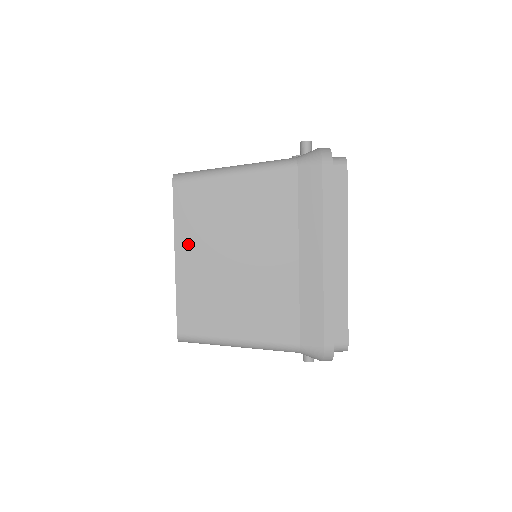
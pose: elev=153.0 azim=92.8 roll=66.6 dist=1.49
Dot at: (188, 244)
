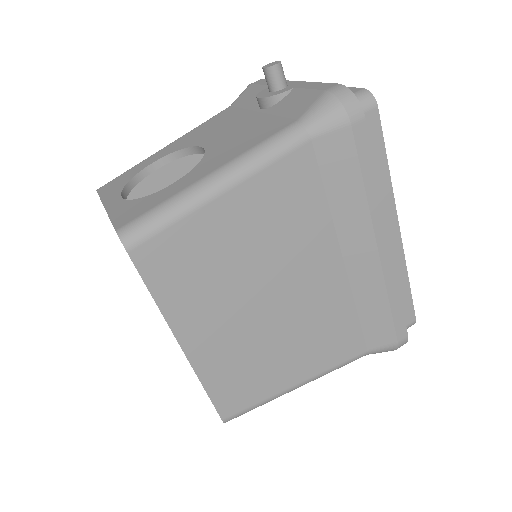
Dot at: (191, 320)
